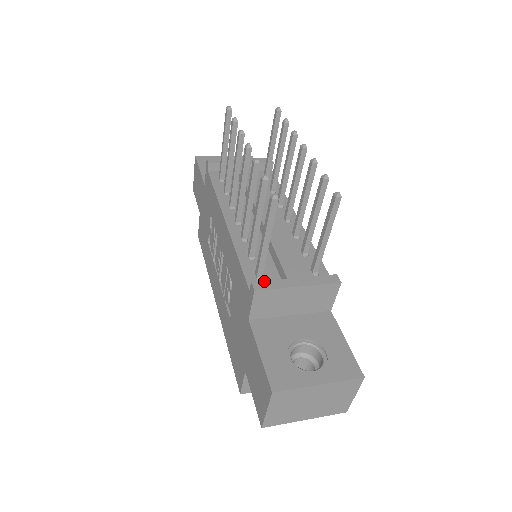
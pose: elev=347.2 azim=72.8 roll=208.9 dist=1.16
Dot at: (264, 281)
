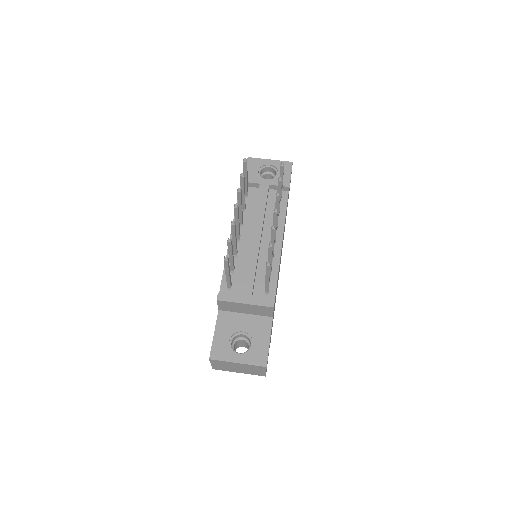
Dot at: (226, 295)
